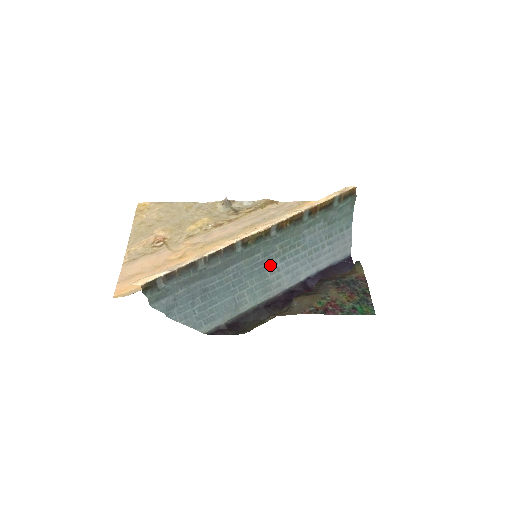
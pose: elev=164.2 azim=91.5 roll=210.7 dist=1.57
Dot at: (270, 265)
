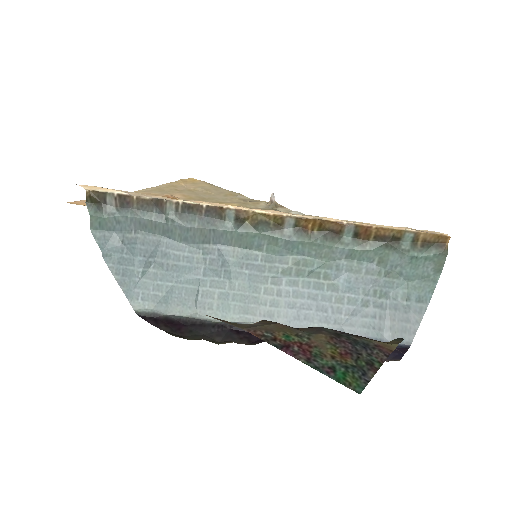
Dot at: (270, 279)
